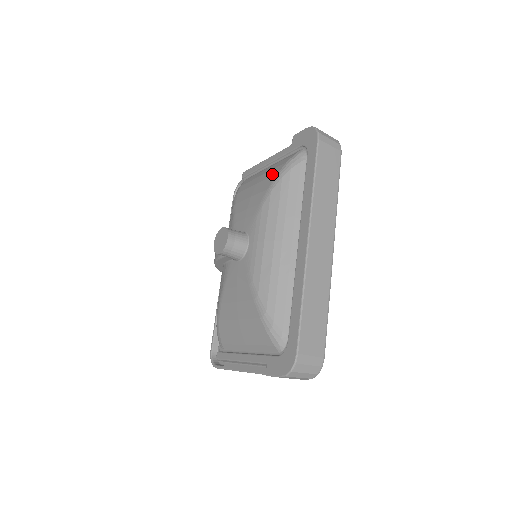
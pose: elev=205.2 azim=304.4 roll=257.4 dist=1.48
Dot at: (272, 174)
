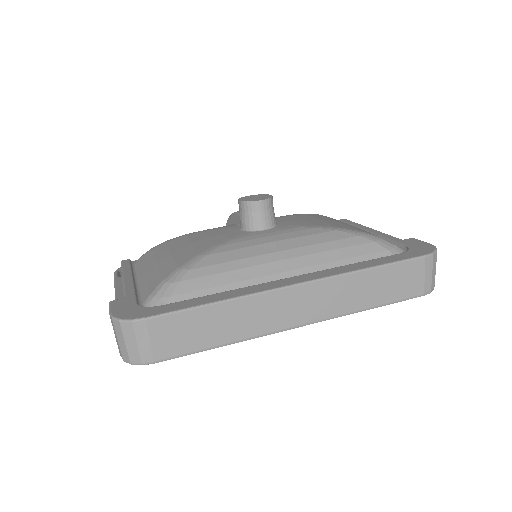
Dot at: occluded
